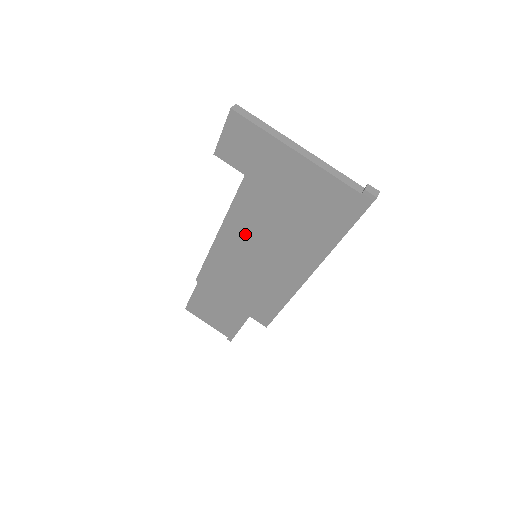
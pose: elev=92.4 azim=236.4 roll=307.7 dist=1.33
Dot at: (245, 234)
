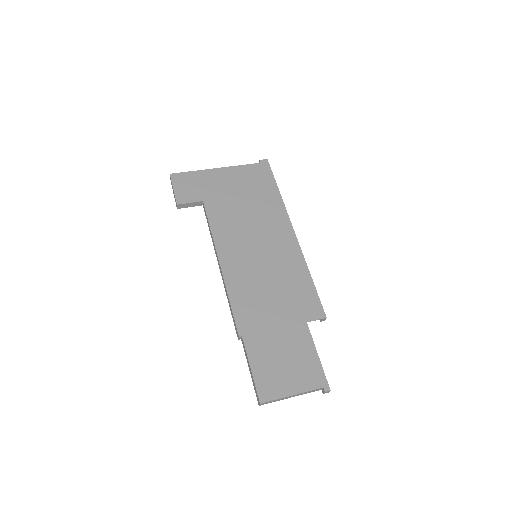
Dot at: (235, 241)
